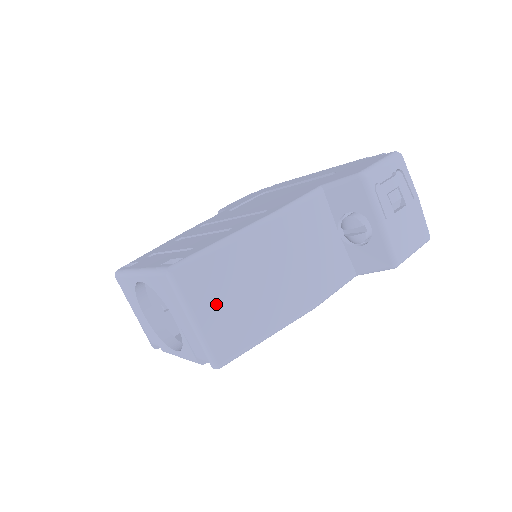
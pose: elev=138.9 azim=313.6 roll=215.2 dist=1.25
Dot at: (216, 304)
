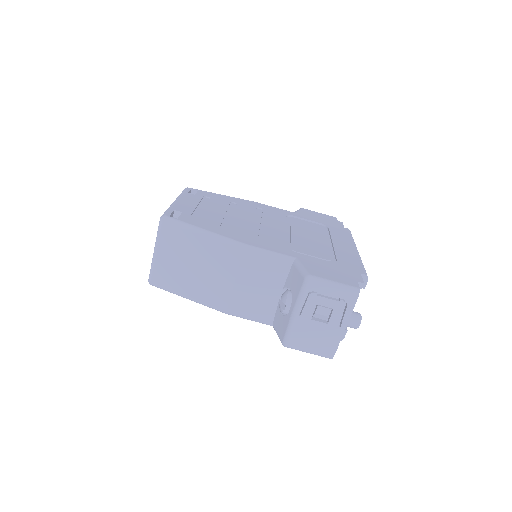
Dot at: (172, 255)
